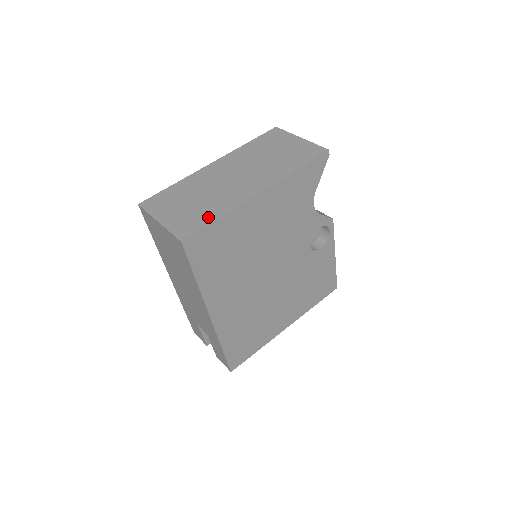
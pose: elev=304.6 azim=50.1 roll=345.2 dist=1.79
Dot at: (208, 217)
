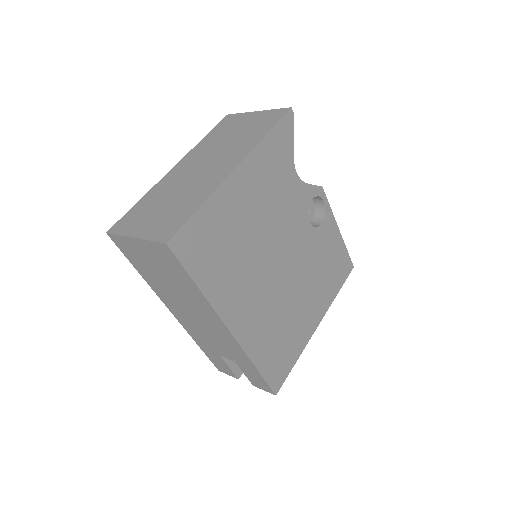
Dot at: (187, 211)
